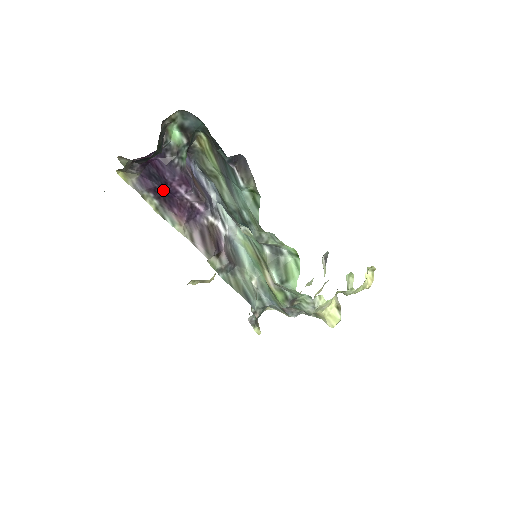
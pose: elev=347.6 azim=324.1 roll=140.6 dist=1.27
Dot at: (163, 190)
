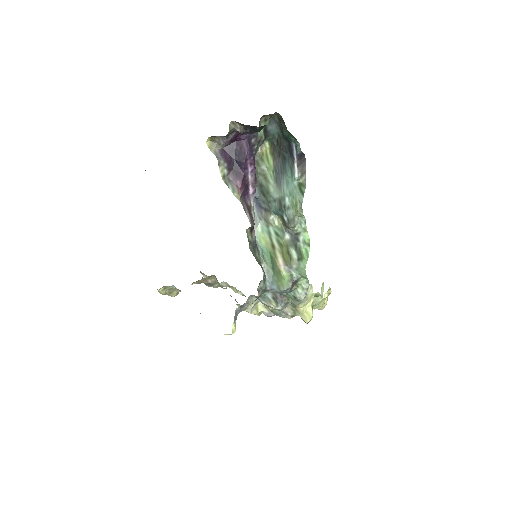
Dot at: (236, 164)
